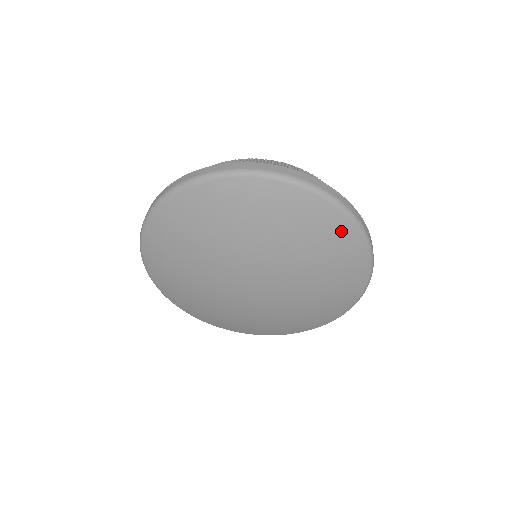
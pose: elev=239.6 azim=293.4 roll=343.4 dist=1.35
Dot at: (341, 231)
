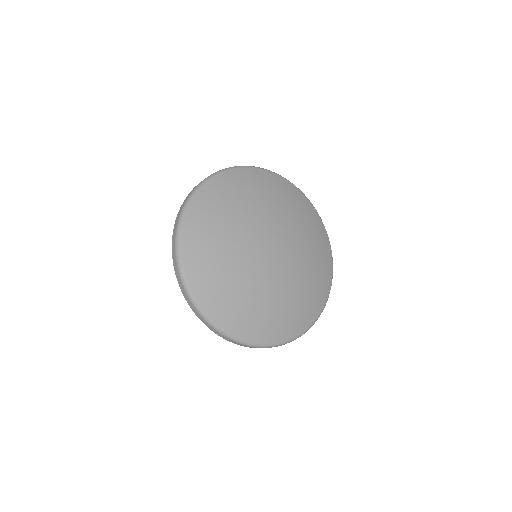
Dot at: (328, 274)
